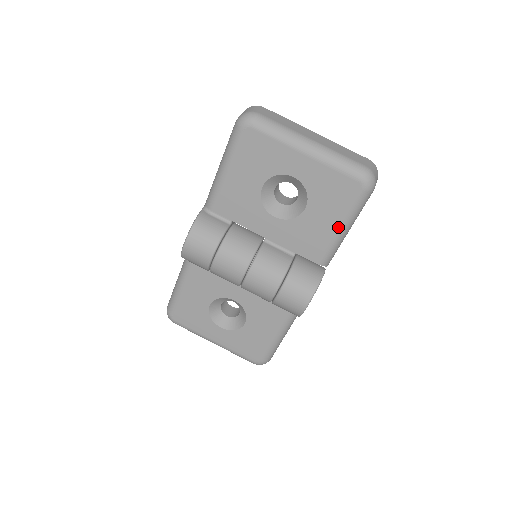
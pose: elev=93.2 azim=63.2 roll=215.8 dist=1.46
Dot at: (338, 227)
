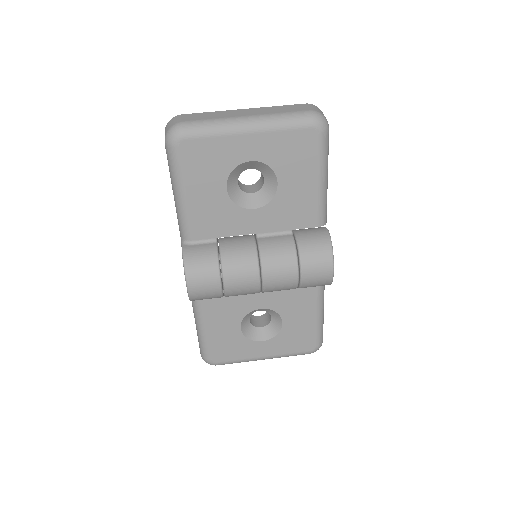
Dot at: (317, 182)
